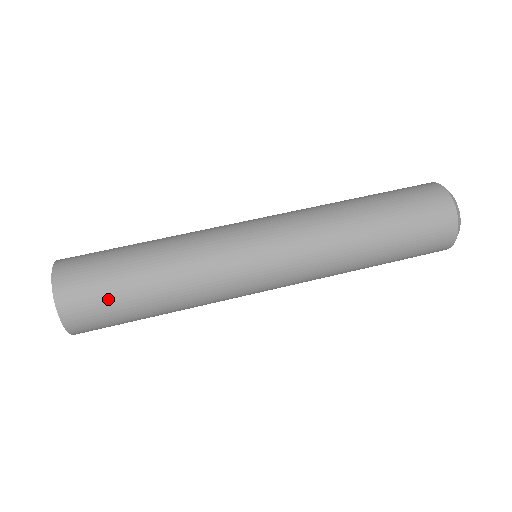
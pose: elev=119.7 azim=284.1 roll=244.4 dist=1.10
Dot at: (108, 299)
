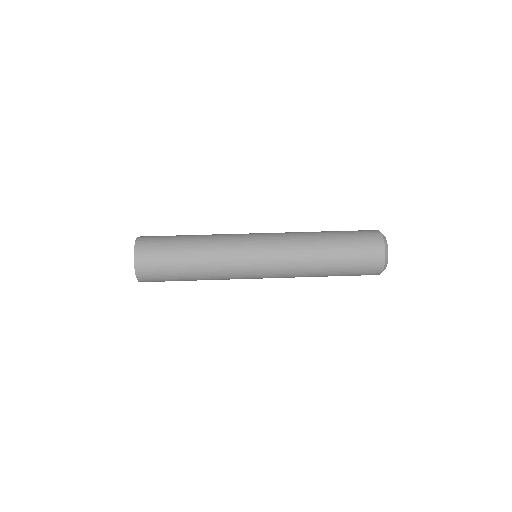
Dot at: (165, 239)
